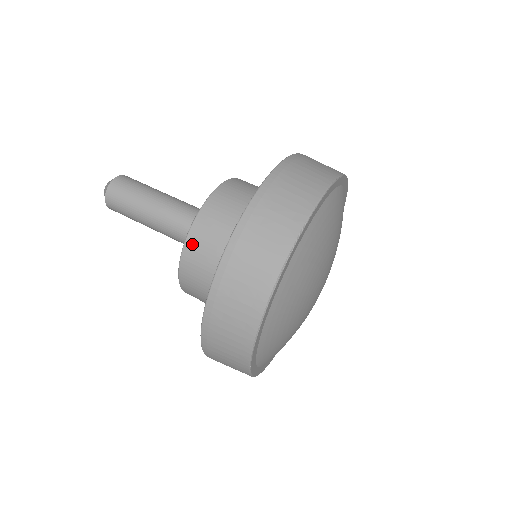
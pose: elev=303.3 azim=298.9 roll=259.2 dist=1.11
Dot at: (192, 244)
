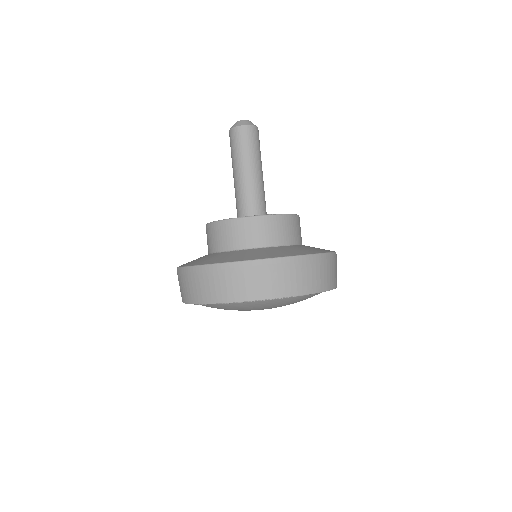
Dot at: (241, 224)
